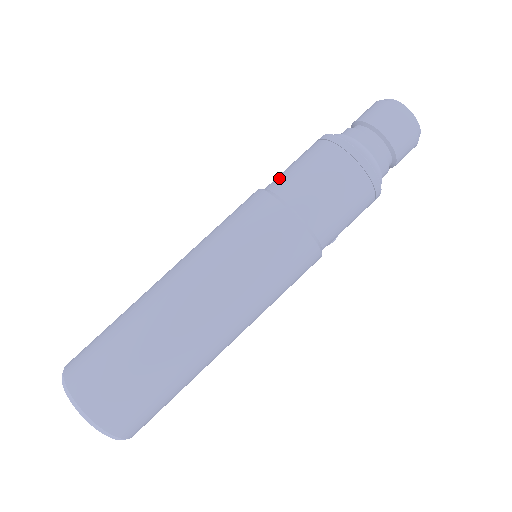
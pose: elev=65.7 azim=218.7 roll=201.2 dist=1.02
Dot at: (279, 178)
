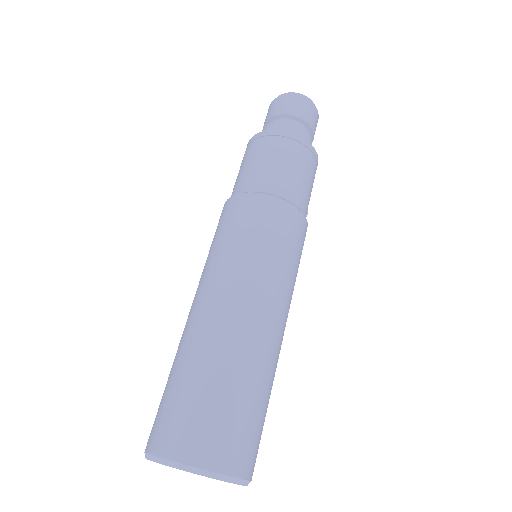
Dot at: (236, 184)
